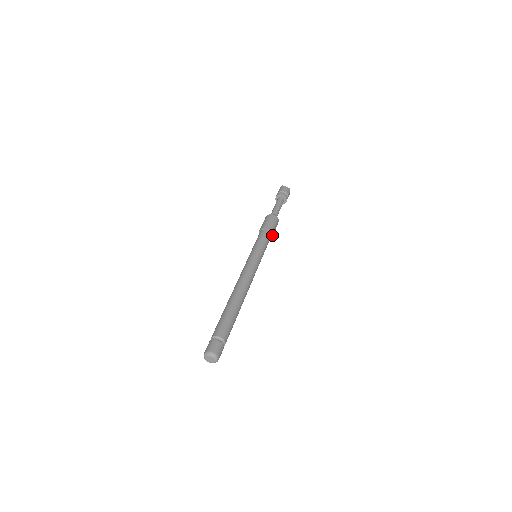
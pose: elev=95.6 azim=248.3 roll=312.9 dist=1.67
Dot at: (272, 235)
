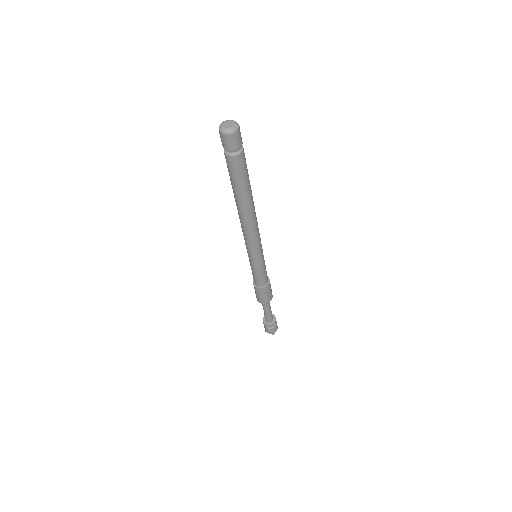
Dot at: (269, 281)
